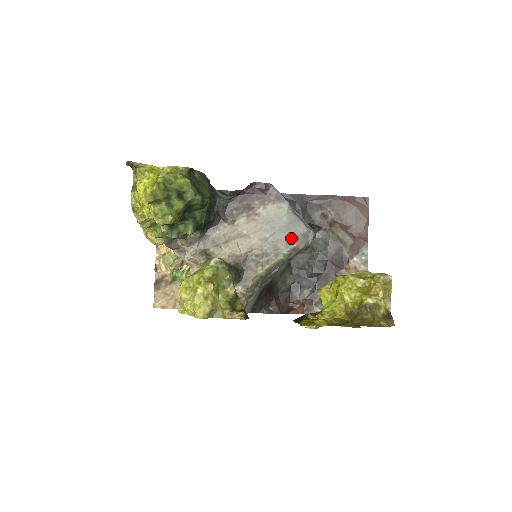
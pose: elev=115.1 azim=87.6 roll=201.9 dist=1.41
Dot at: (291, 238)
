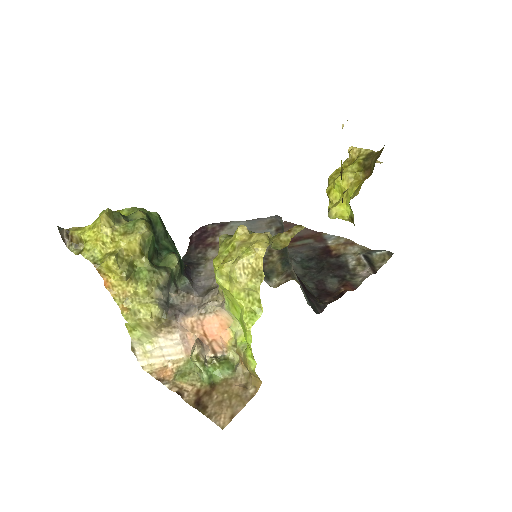
Dot at: (265, 230)
